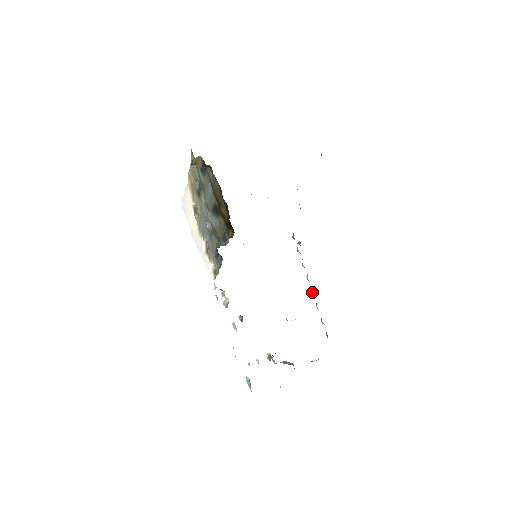
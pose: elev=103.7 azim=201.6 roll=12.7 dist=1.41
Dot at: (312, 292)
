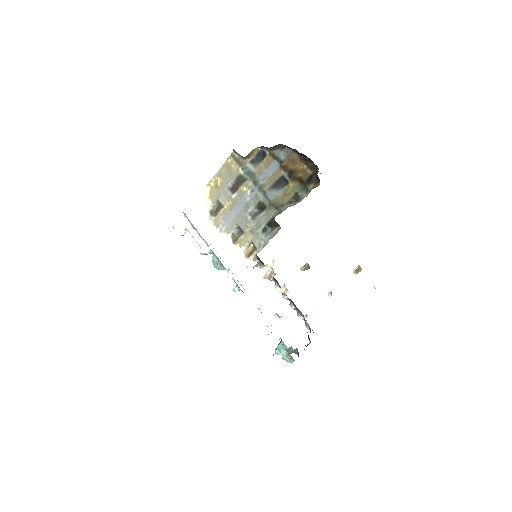
Dot at: (284, 296)
